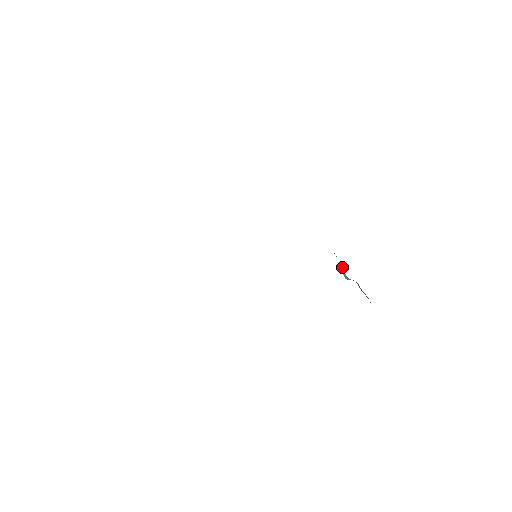
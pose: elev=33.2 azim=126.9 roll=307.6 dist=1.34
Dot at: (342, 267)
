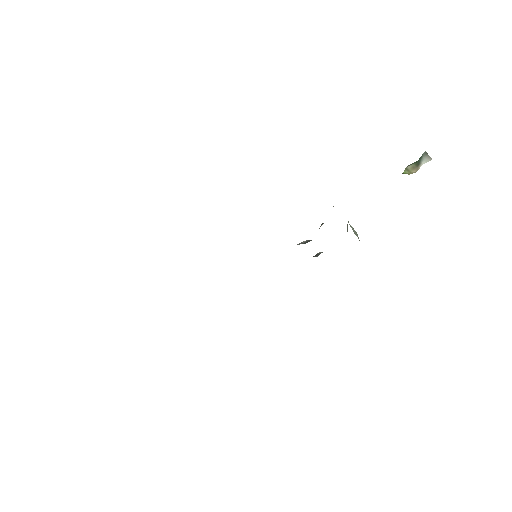
Dot at: (353, 229)
